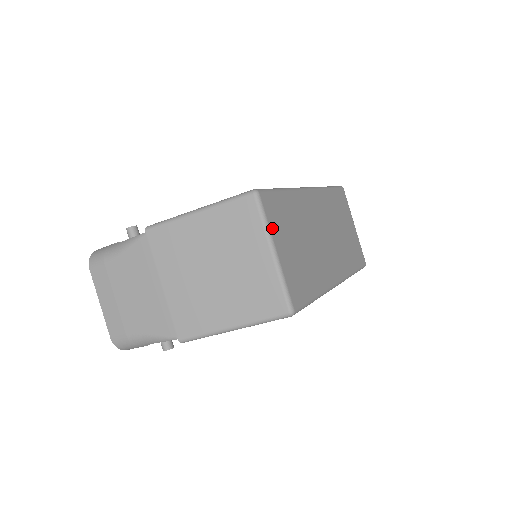
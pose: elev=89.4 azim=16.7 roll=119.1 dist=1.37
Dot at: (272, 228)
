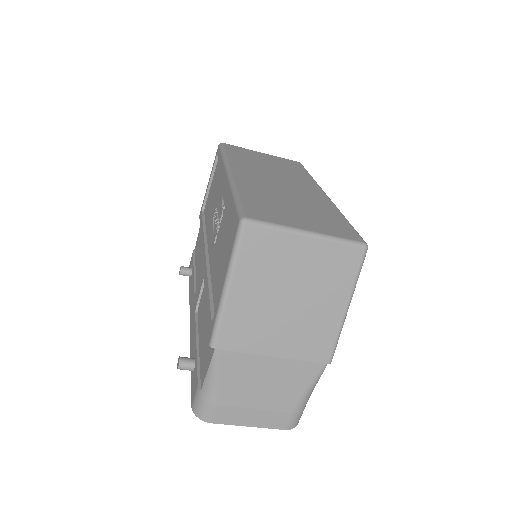
Dot at: (283, 223)
